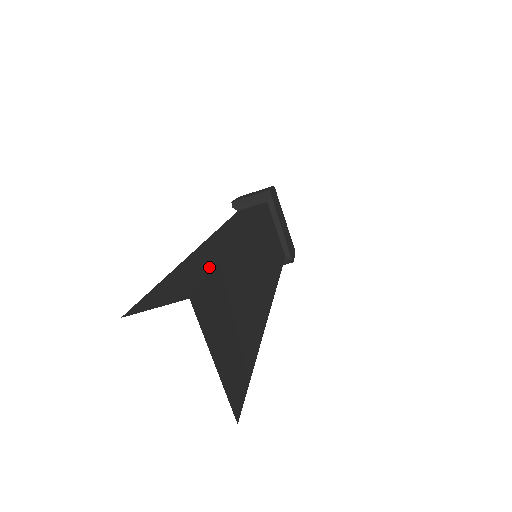
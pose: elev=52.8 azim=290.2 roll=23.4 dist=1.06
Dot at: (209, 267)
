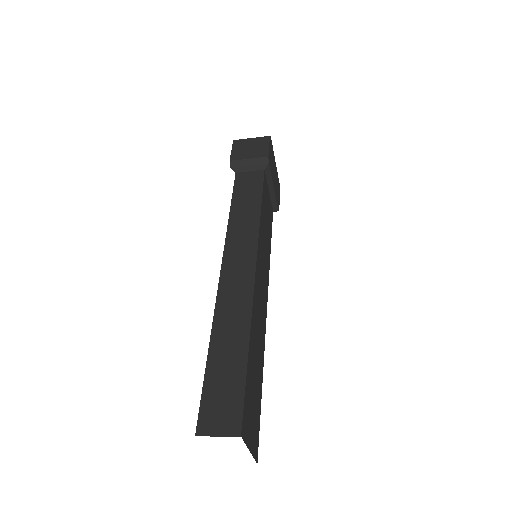
Dot at: (242, 369)
